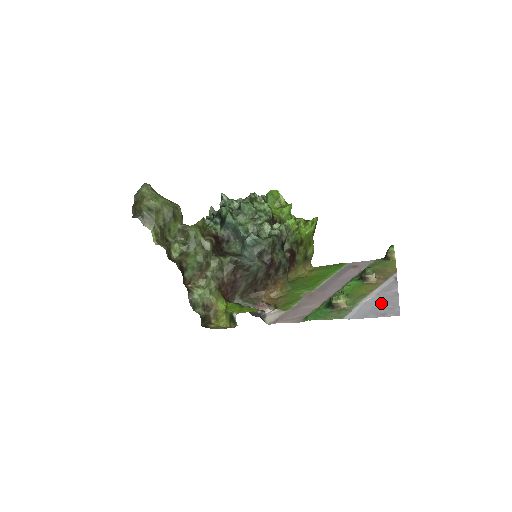
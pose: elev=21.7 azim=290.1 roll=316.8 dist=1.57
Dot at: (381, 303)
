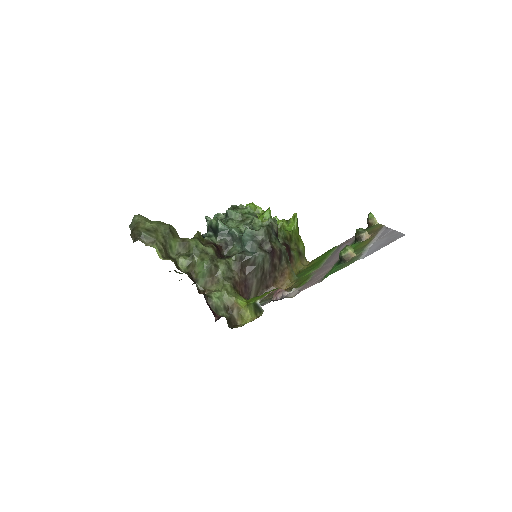
Dot at: (384, 240)
